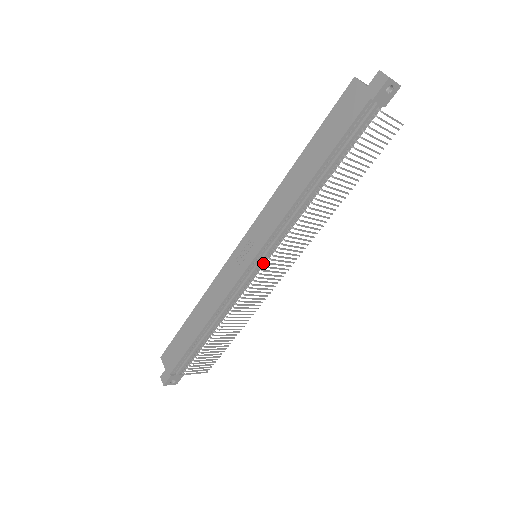
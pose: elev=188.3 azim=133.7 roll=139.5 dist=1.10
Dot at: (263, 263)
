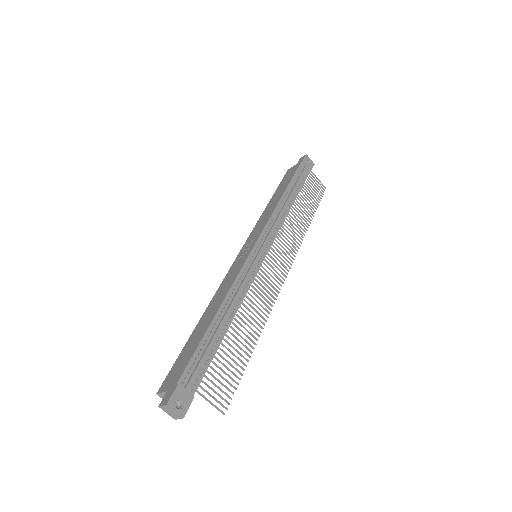
Dot at: (264, 255)
